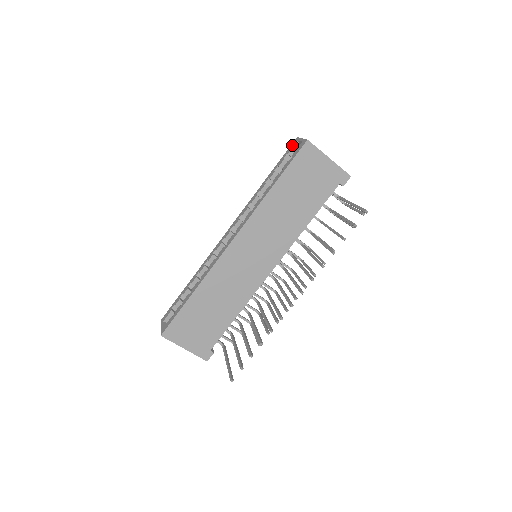
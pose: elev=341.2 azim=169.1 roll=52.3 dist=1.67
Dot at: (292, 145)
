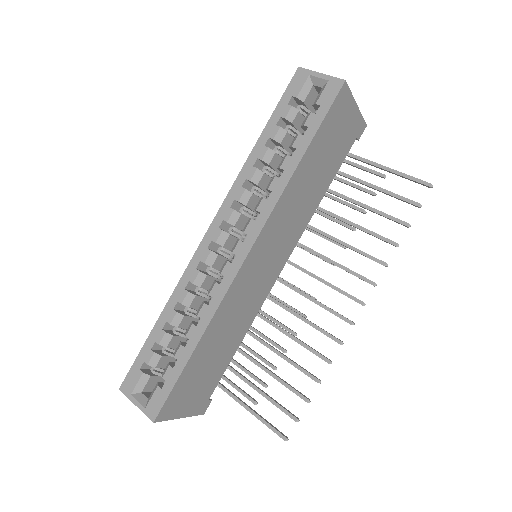
Dot at: (297, 81)
